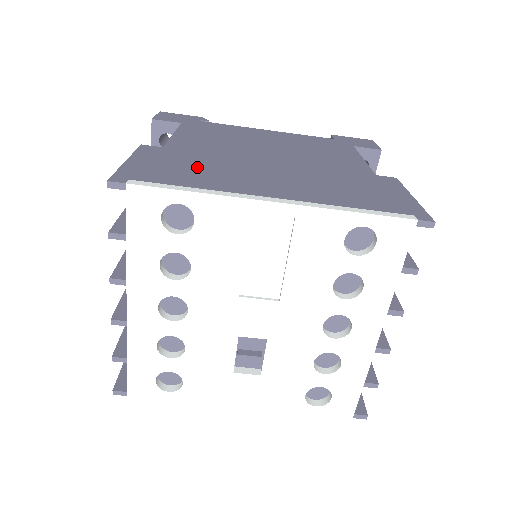
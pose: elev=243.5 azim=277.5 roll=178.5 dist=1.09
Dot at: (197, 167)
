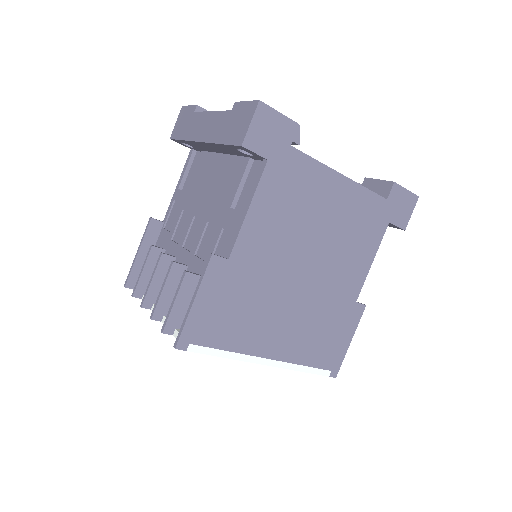
Dot at: (241, 309)
